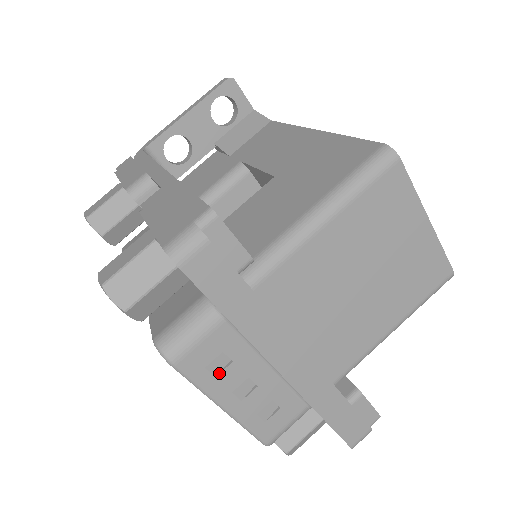
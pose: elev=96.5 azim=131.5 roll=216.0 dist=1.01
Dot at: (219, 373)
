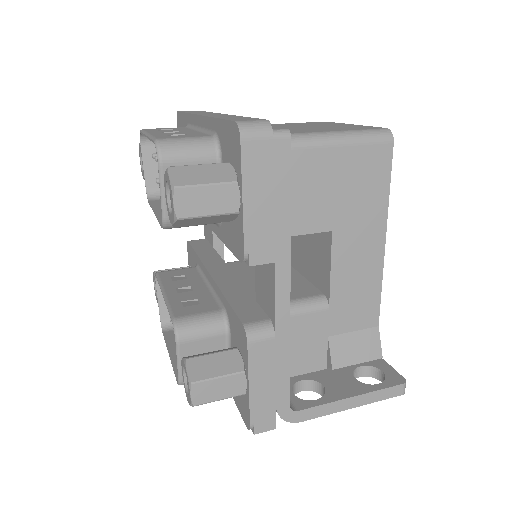
Dot at: occluded
